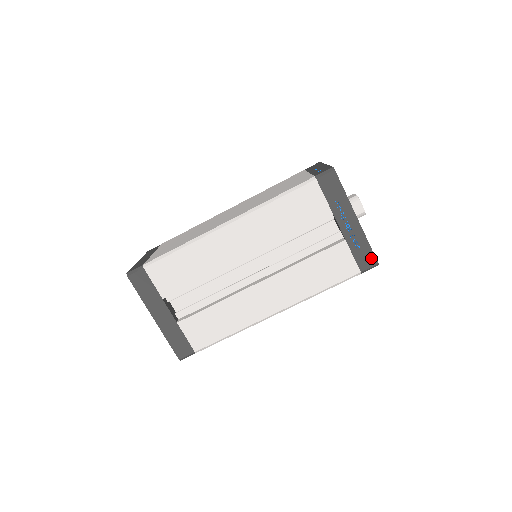
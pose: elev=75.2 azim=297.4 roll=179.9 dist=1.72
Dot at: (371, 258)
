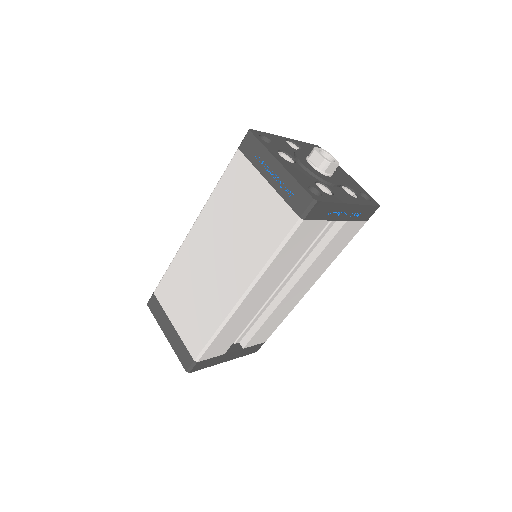
Dot at: (372, 209)
